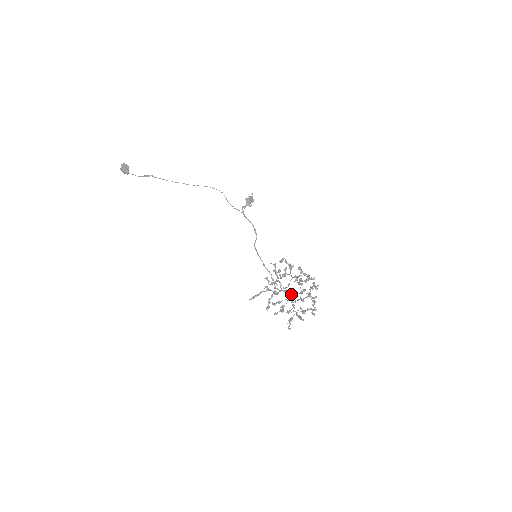
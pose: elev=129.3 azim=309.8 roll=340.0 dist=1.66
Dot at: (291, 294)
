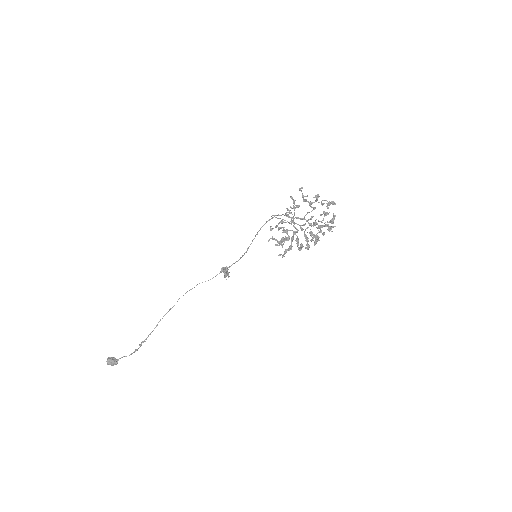
Dot at: (300, 219)
